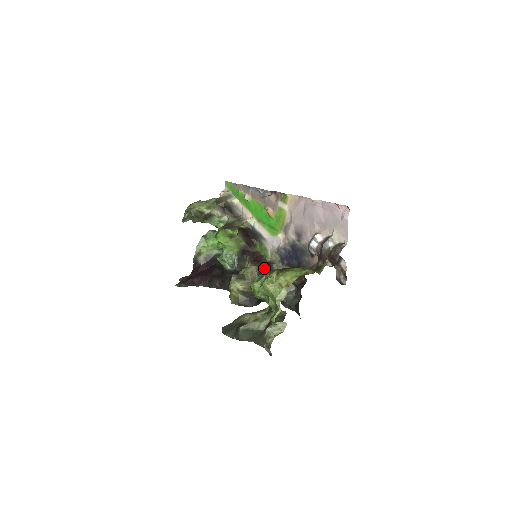
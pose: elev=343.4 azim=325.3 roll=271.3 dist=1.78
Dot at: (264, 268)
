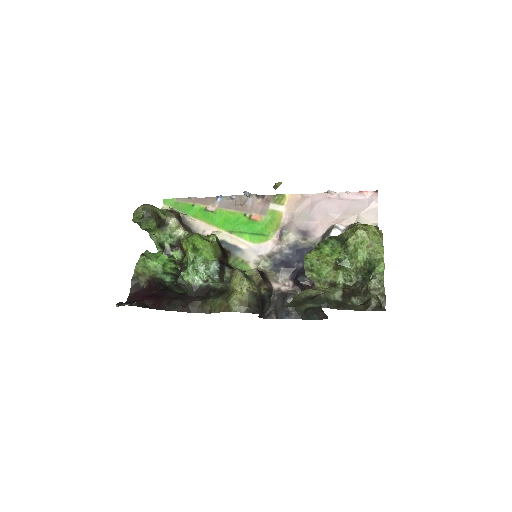
Dot at: (261, 273)
